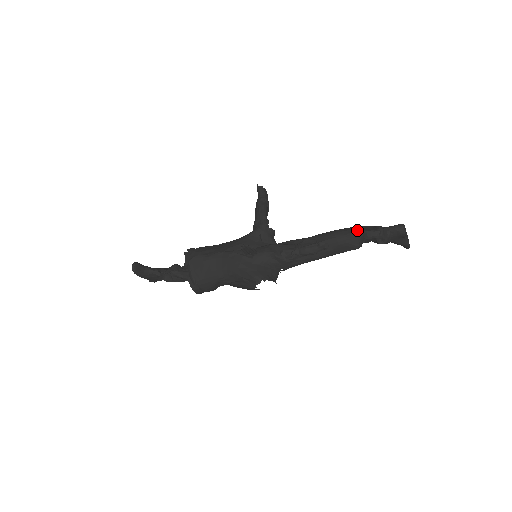
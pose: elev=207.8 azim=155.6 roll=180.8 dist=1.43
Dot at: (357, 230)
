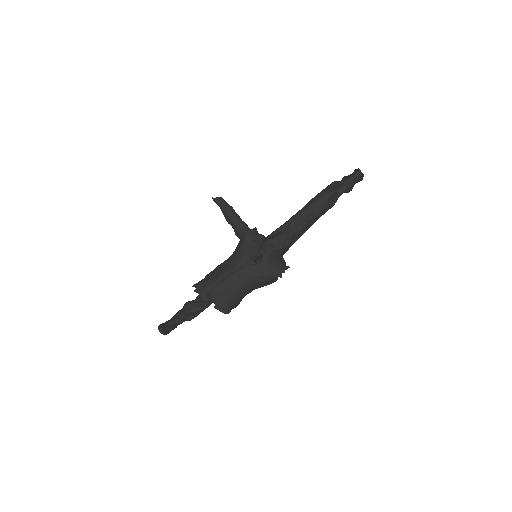
Dot at: (329, 193)
